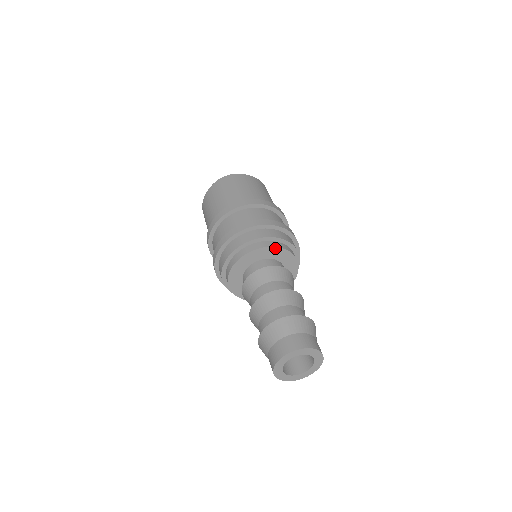
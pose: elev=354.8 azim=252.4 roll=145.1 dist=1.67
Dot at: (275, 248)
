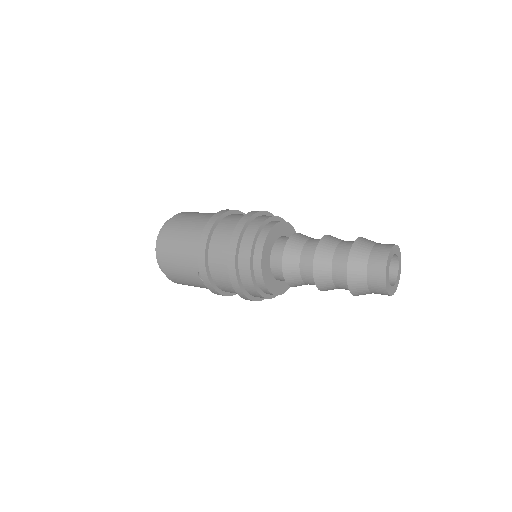
Dot at: (283, 223)
